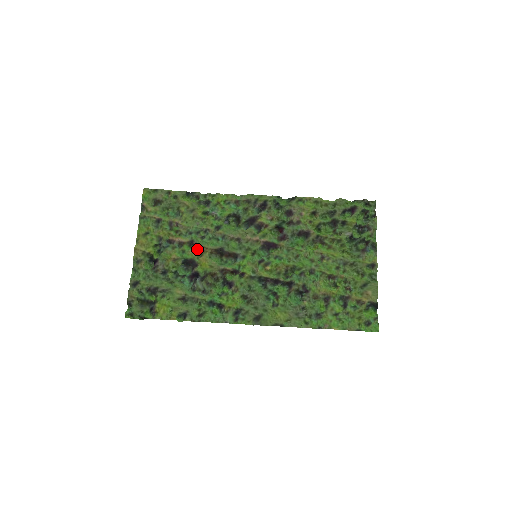
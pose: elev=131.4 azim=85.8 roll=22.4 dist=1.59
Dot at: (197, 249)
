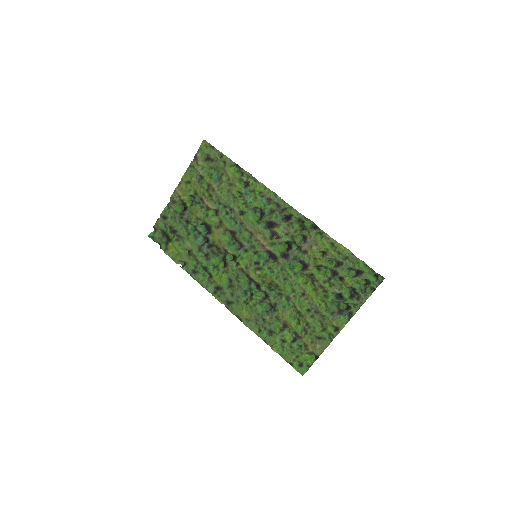
Dot at: (218, 220)
